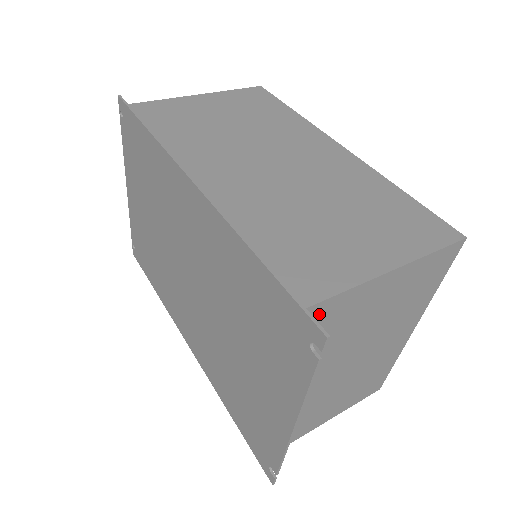
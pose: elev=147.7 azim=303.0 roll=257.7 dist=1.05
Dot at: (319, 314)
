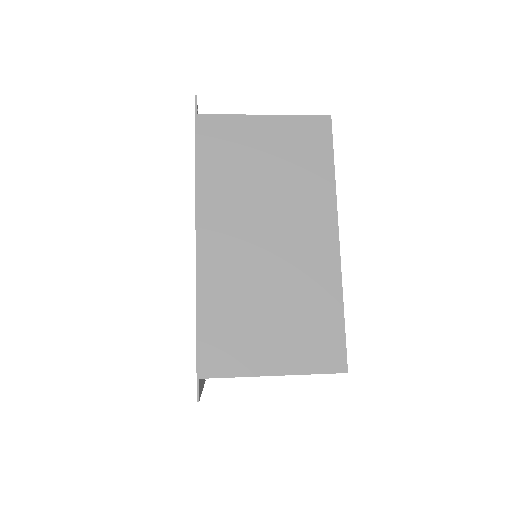
Dot at: occluded
